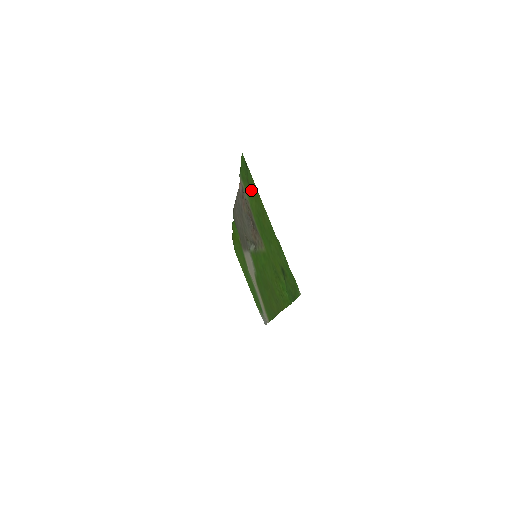
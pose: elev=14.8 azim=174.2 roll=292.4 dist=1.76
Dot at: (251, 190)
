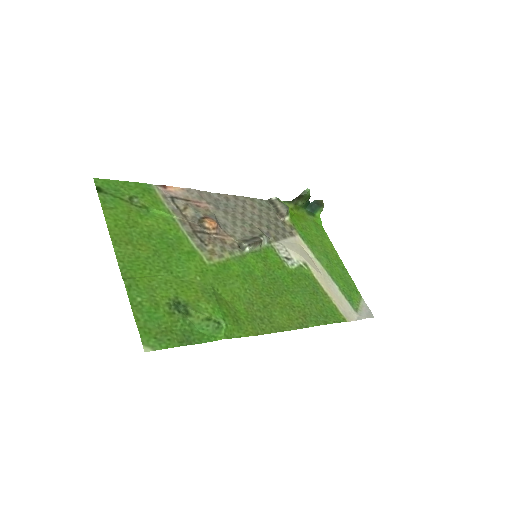
Dot at: (132, 211)
